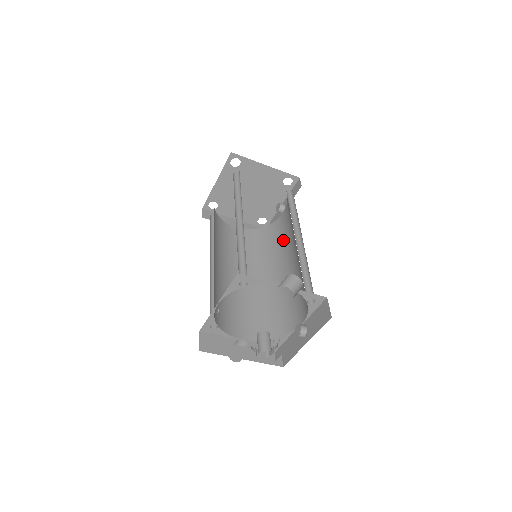
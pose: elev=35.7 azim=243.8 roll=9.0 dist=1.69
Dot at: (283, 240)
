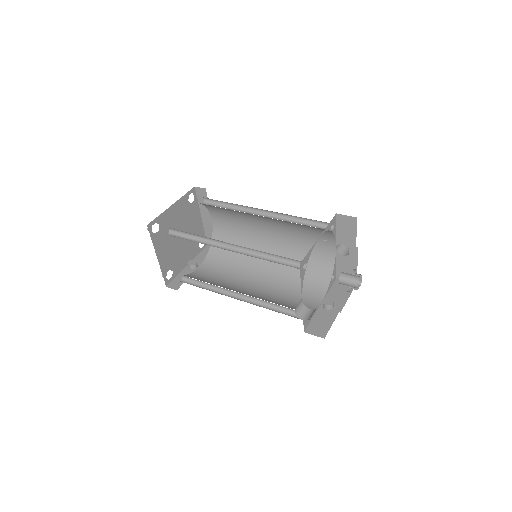
Dot at: (223, 278)
